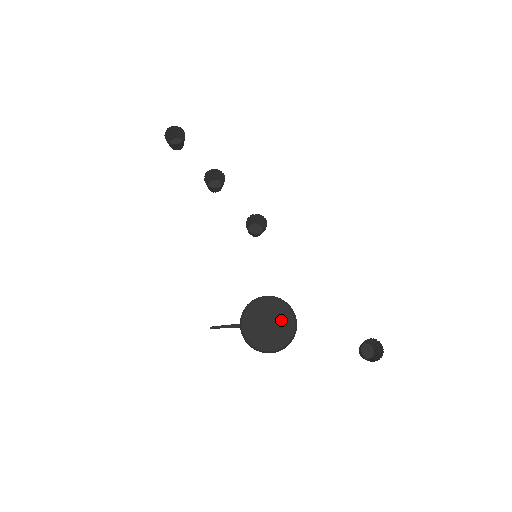
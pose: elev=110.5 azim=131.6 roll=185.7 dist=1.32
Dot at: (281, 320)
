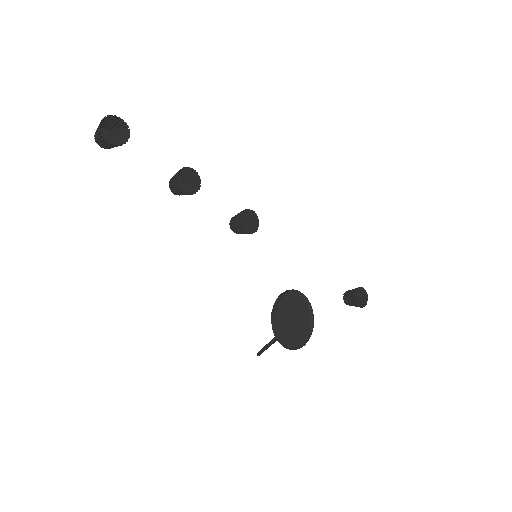
Dot at: (298, 309)
